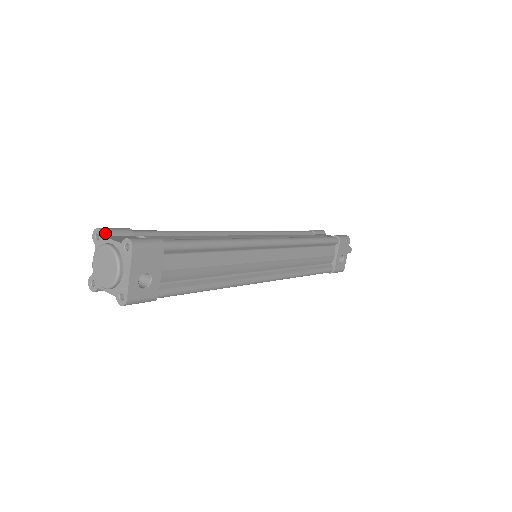
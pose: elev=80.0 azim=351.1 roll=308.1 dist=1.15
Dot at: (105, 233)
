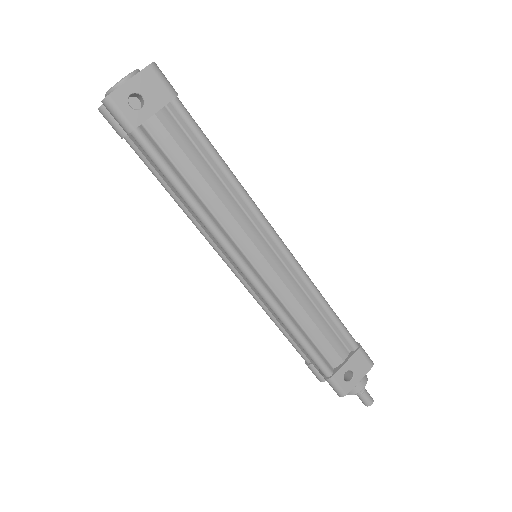
Dot at: occluded
